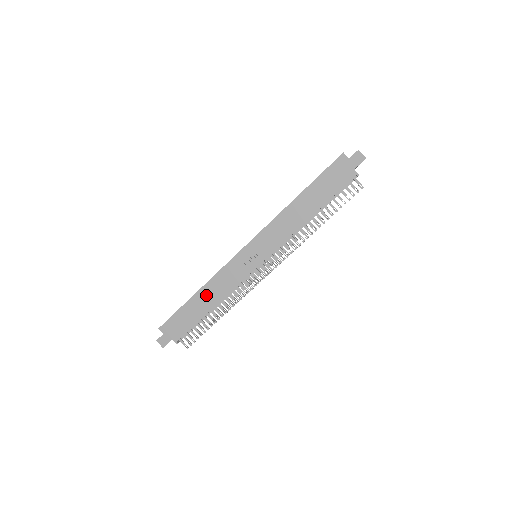
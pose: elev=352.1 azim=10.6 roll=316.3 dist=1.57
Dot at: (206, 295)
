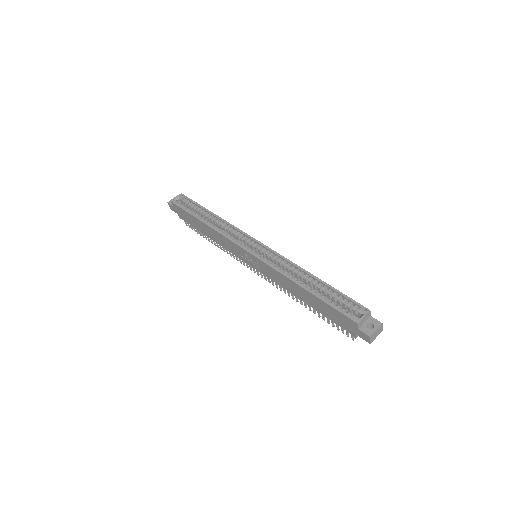
Dot at: (208, 230)
